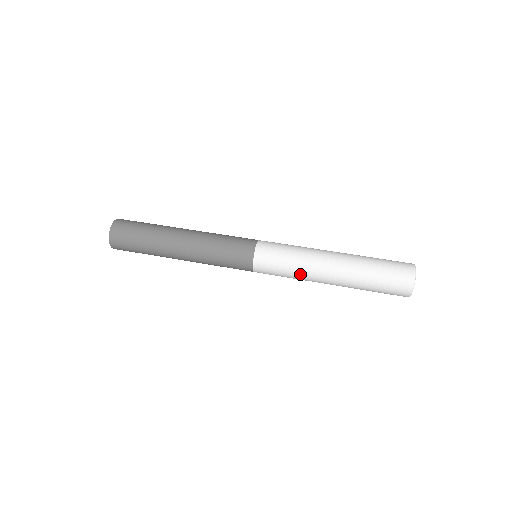
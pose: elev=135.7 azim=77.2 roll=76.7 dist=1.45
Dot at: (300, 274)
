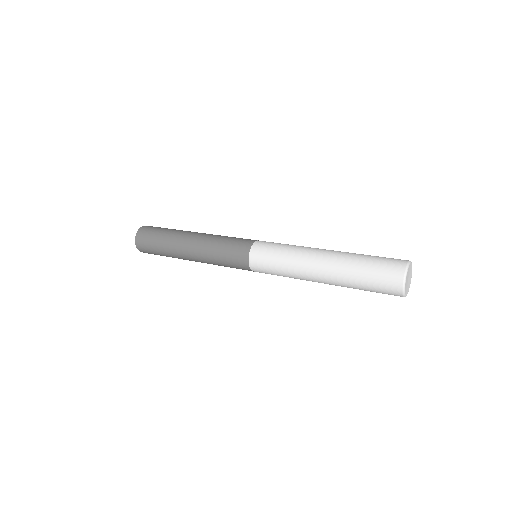
Dot at: (293, 277)
